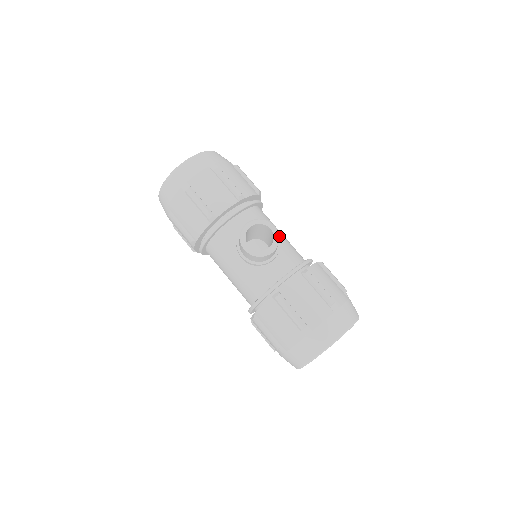
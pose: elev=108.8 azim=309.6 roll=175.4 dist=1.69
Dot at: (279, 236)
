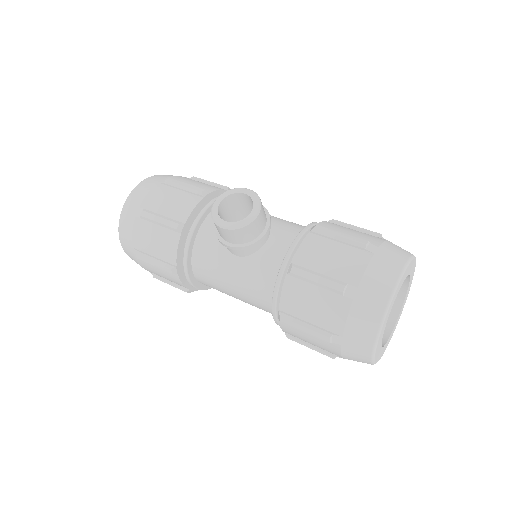
Dot at: occluded
